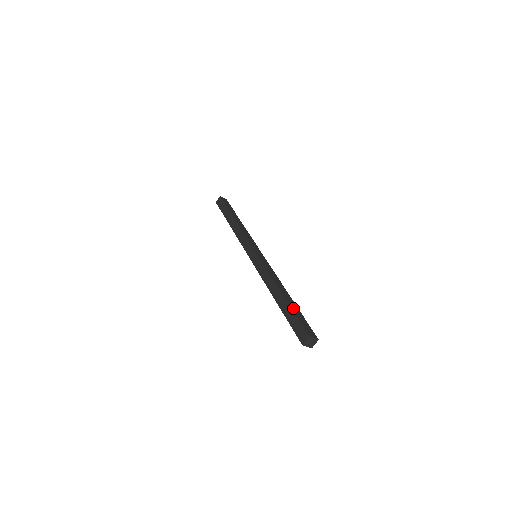
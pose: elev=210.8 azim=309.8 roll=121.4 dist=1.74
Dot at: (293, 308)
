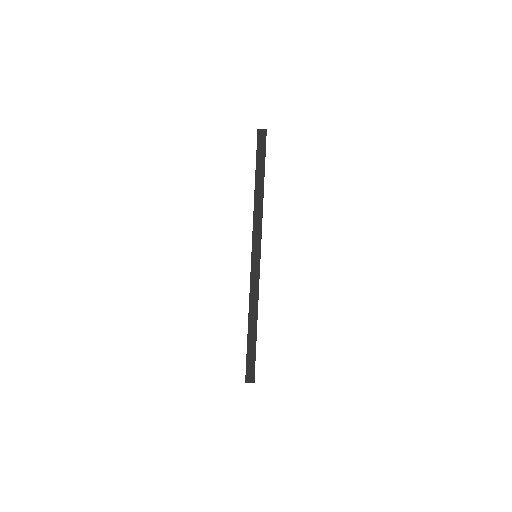
Dot at: occluded
